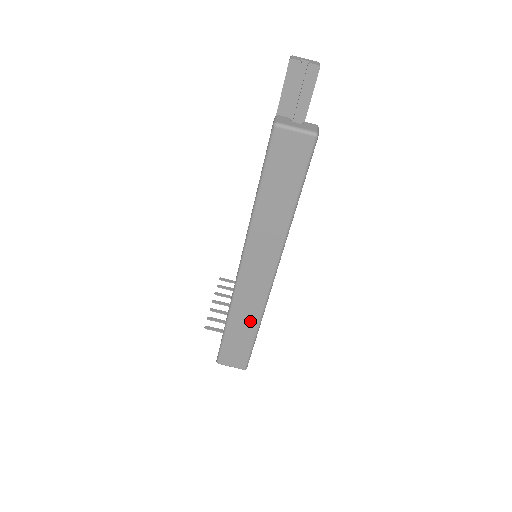
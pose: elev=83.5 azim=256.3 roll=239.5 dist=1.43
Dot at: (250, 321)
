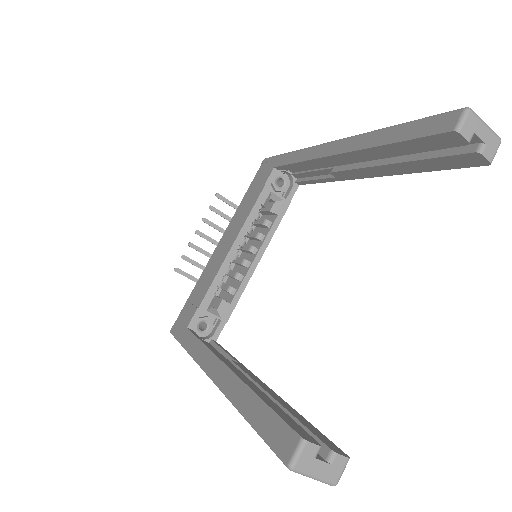
Dot at: occluded
